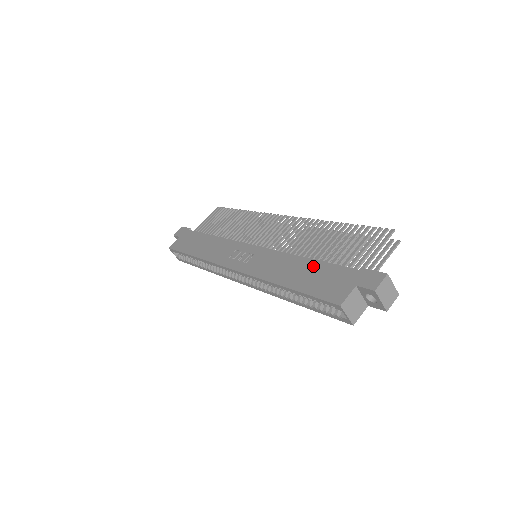
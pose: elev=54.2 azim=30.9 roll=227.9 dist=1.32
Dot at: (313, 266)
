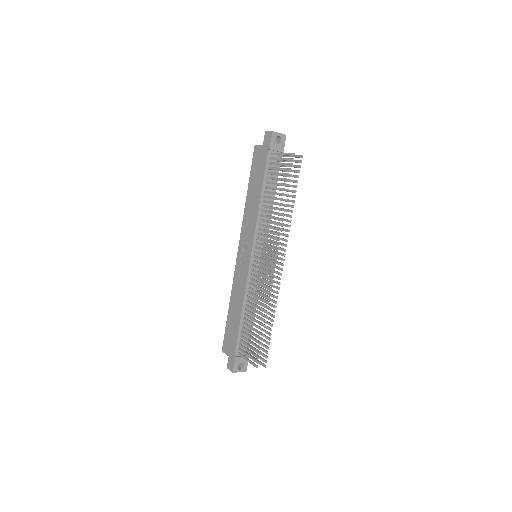
Dot at: (237, 323)
